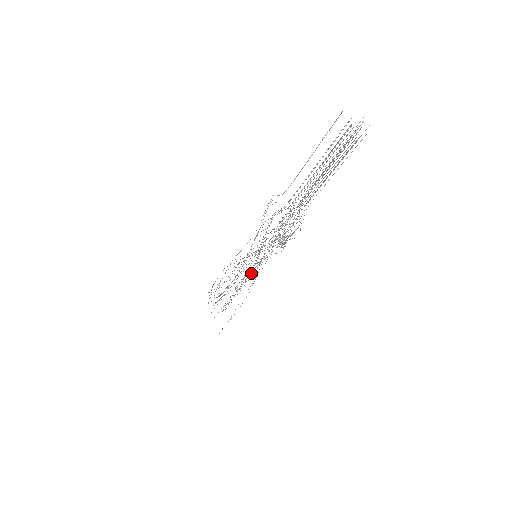
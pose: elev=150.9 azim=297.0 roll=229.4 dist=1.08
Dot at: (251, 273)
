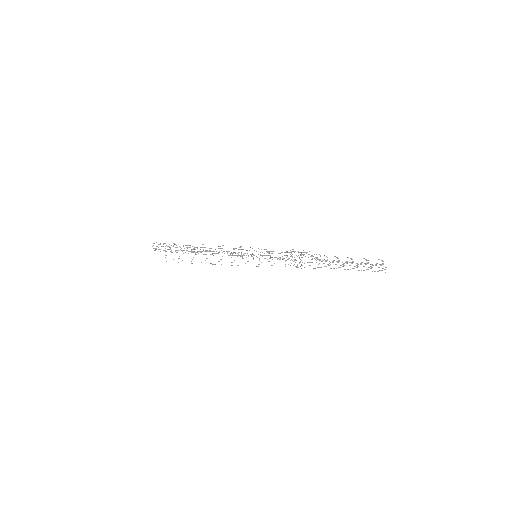
Dot at: occluded
